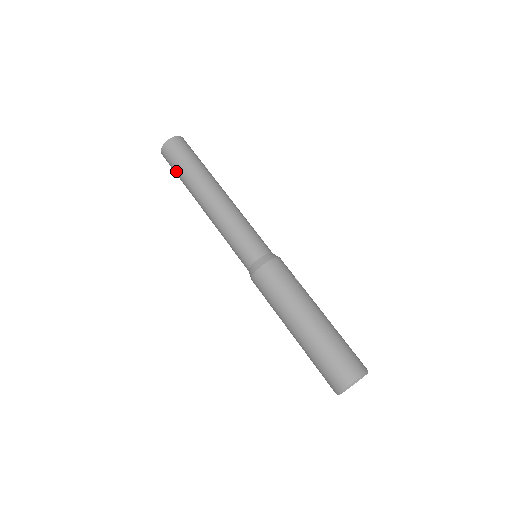
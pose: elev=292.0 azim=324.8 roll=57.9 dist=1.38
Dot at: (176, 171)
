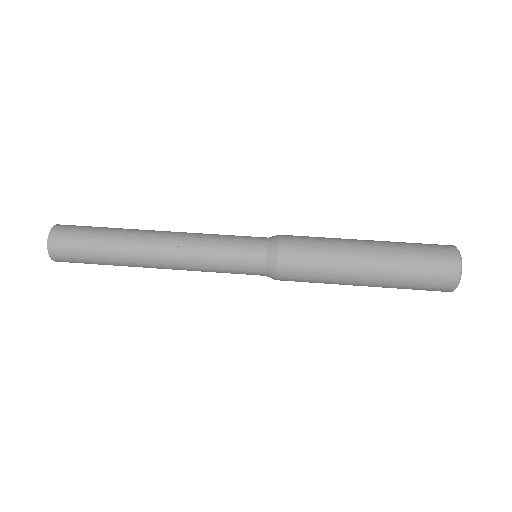
Dot at: (88, 245)
